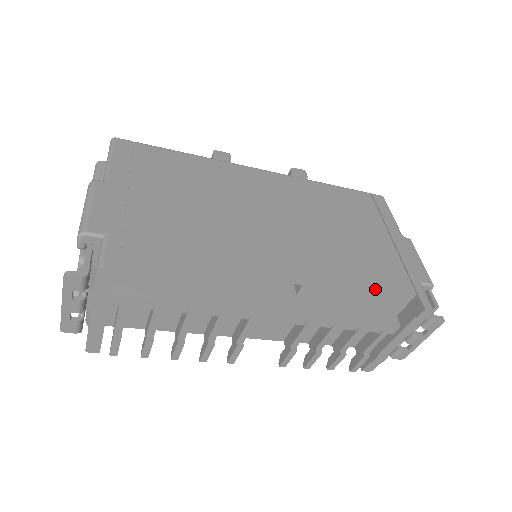
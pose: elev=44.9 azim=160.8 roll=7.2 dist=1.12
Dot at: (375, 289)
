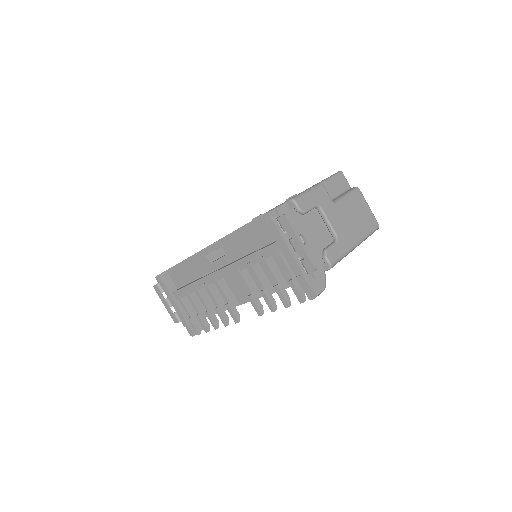
Dot at: (248, 225)
